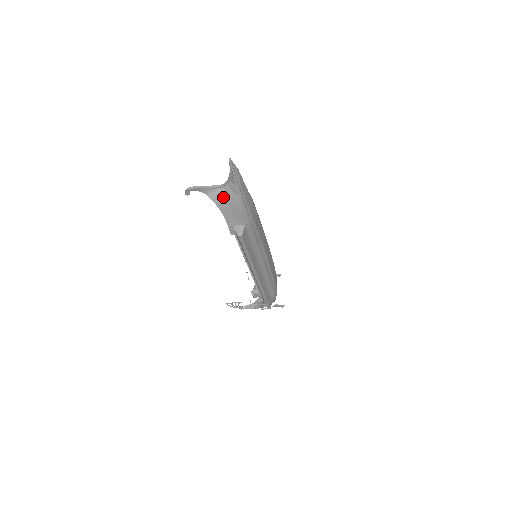
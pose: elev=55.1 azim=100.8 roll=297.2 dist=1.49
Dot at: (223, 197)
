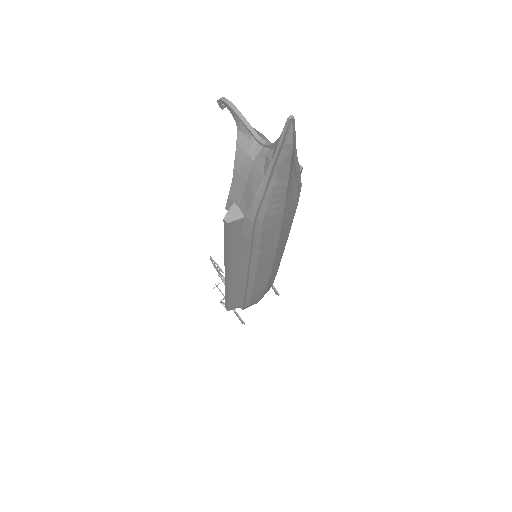
Dot at: (250, 157)
